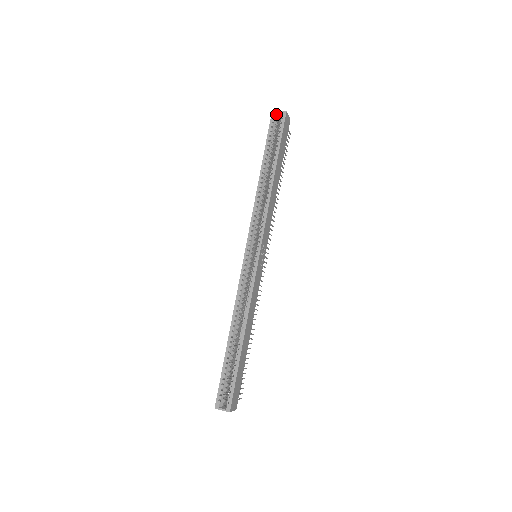
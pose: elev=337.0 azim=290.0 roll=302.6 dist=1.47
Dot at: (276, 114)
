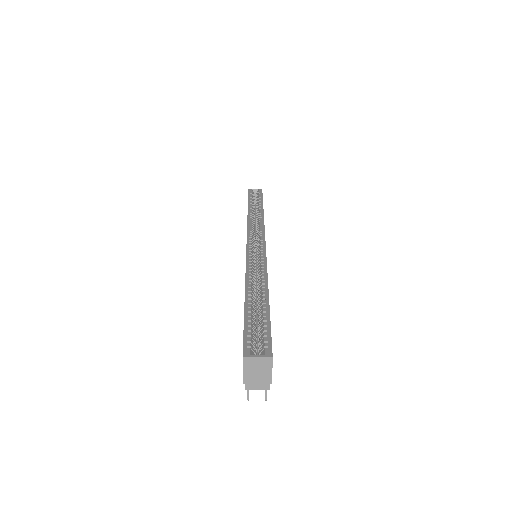
Dot at: (252, 191)
